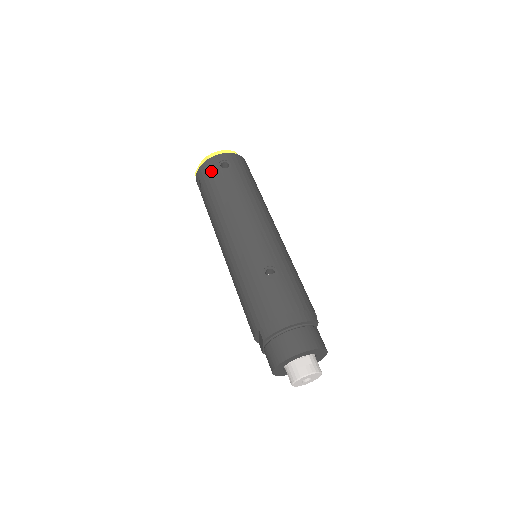
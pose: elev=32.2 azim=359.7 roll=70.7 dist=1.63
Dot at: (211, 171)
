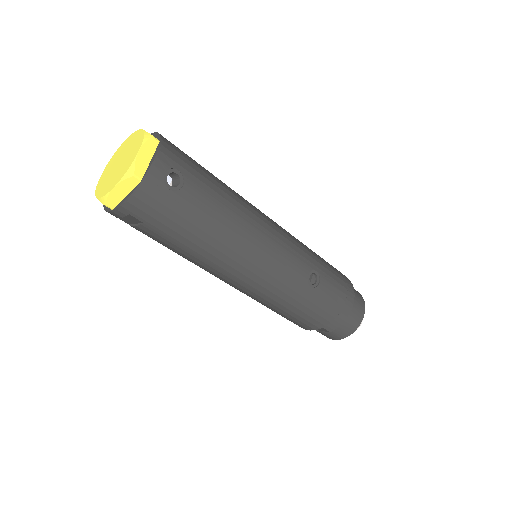
Dot at: (161, 202)
